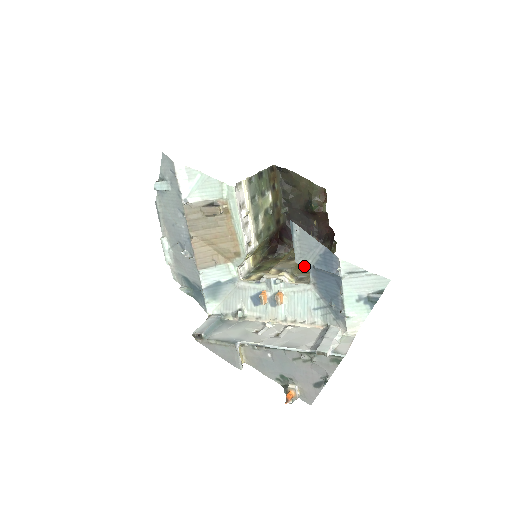
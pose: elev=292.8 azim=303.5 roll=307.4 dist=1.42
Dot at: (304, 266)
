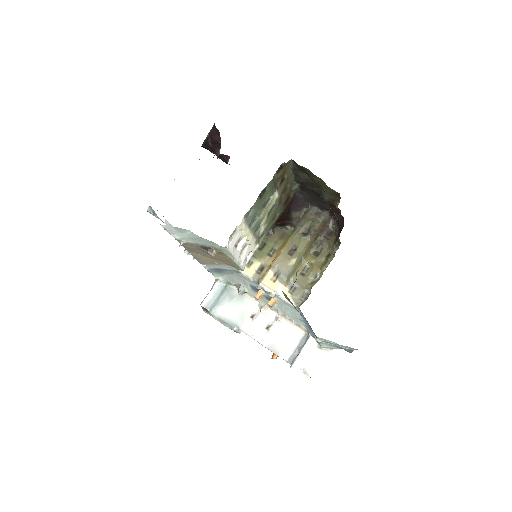
Dot at: occluded
